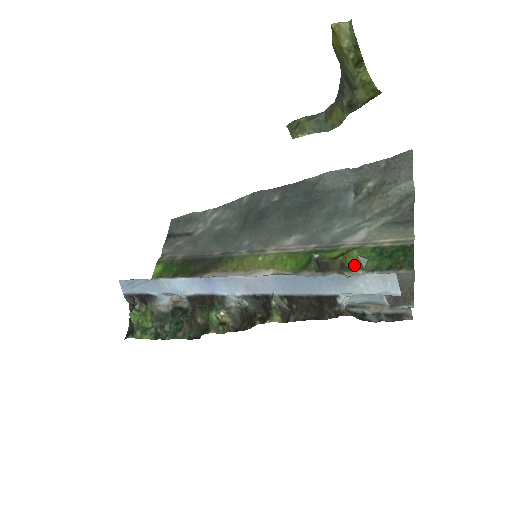
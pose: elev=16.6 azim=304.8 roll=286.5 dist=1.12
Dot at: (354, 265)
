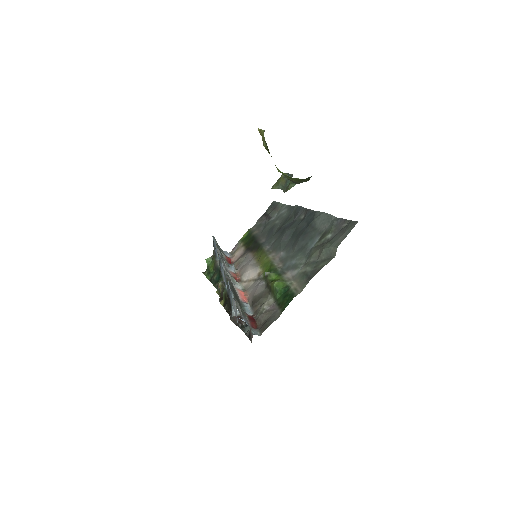
Dot at: (272, 291)
